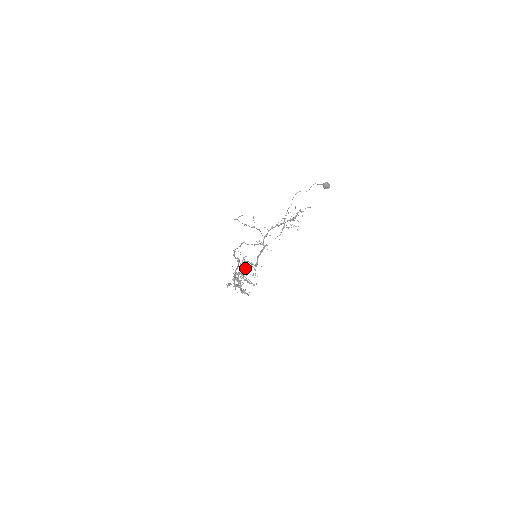
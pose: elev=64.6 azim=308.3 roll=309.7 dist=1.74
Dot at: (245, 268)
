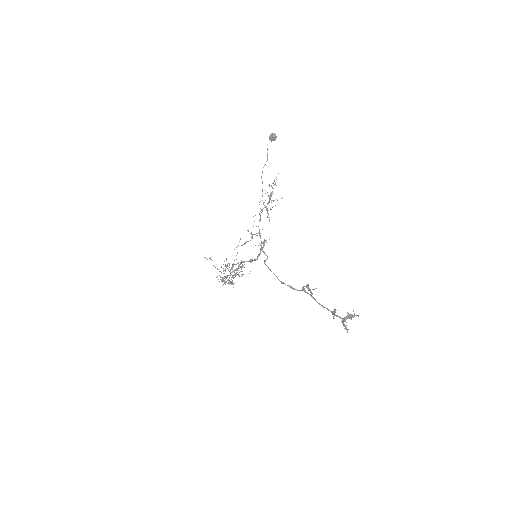
Dot at: occluded
